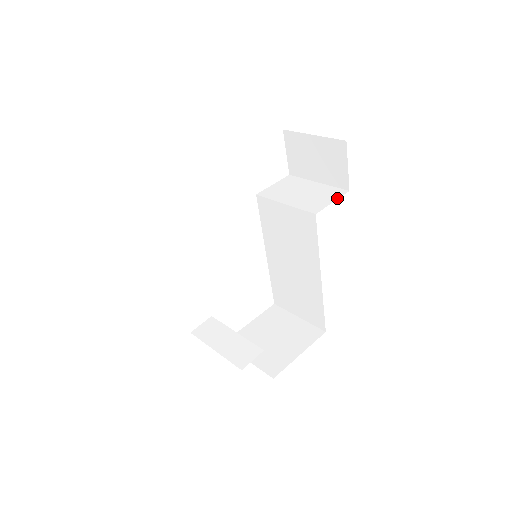
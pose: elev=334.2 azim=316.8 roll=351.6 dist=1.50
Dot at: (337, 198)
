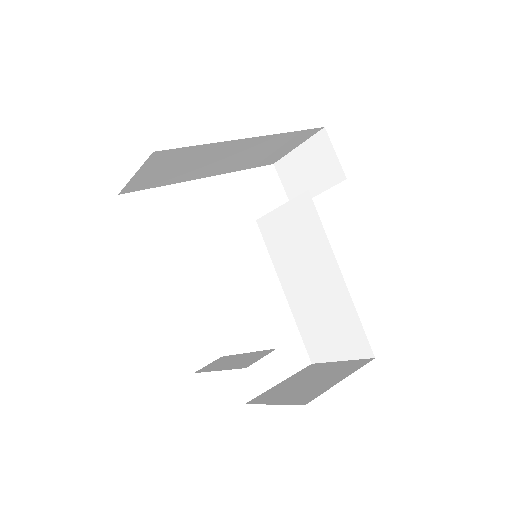
Dot at: occluded
